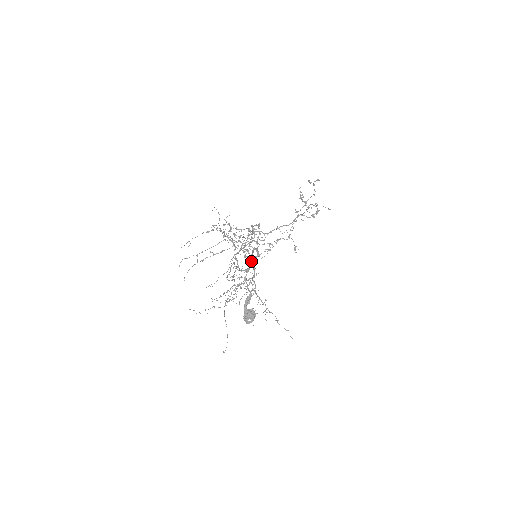
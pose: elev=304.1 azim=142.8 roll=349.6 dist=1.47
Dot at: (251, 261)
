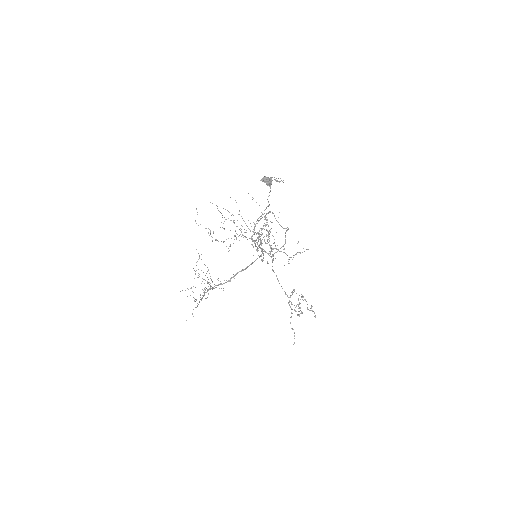
Dot at: occluded
